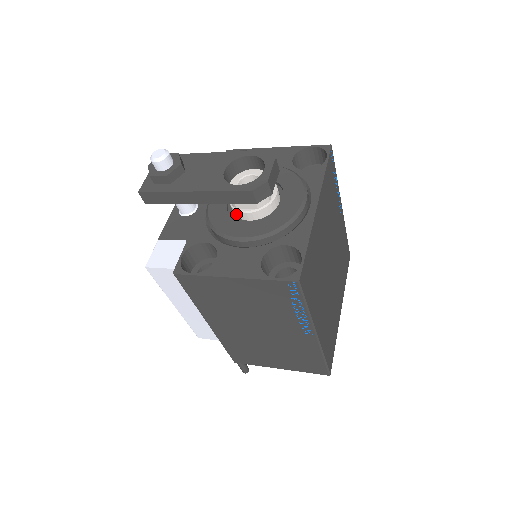
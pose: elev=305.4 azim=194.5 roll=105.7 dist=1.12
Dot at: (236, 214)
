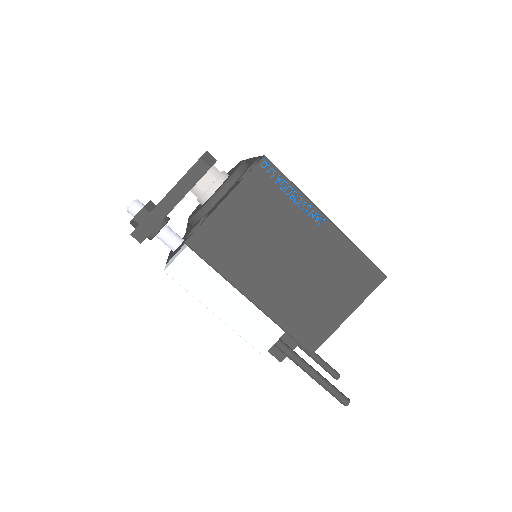
Dot at: (207, 199)
